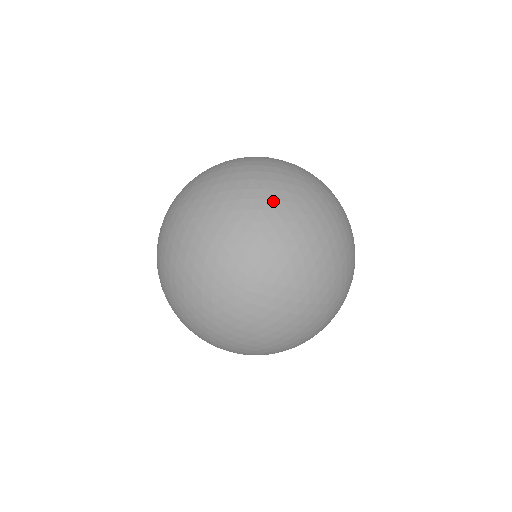
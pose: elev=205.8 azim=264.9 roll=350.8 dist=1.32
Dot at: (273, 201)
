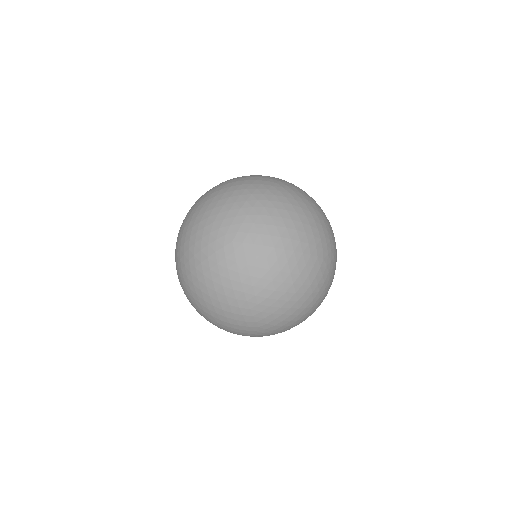
Dot at: (250, 189)
